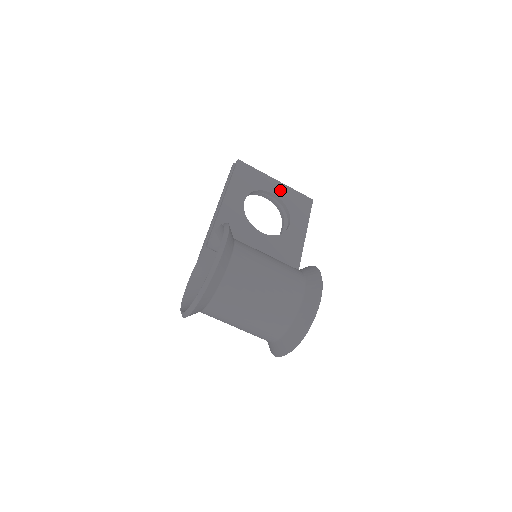
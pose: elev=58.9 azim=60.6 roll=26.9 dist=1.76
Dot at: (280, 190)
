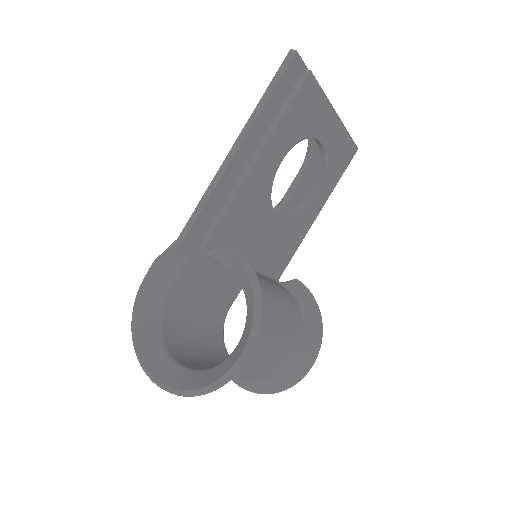
Dot at: (333, 135)
